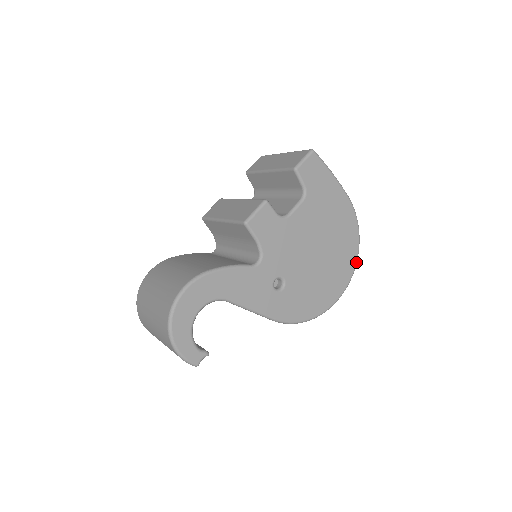
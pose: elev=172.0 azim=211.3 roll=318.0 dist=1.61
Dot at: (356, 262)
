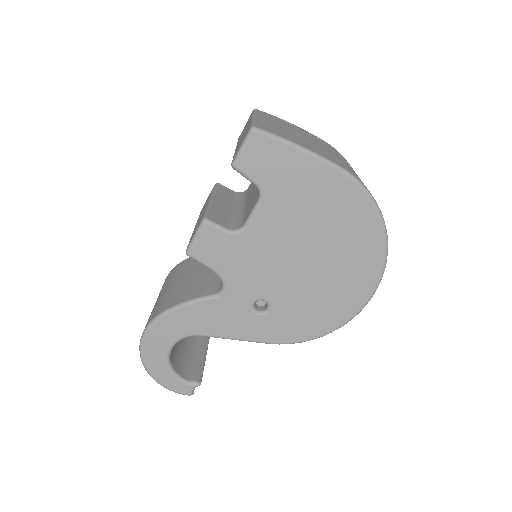
Dot at: (385, 253)
